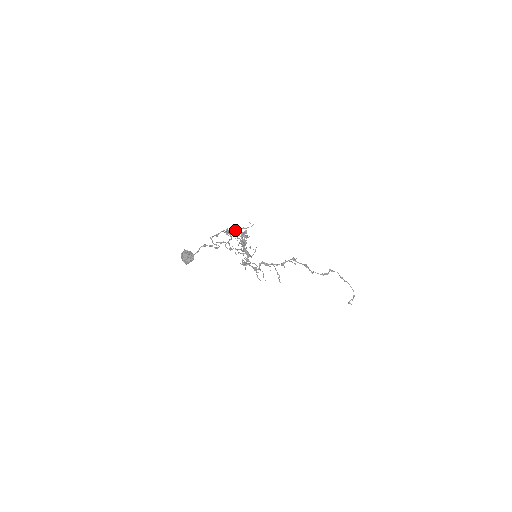
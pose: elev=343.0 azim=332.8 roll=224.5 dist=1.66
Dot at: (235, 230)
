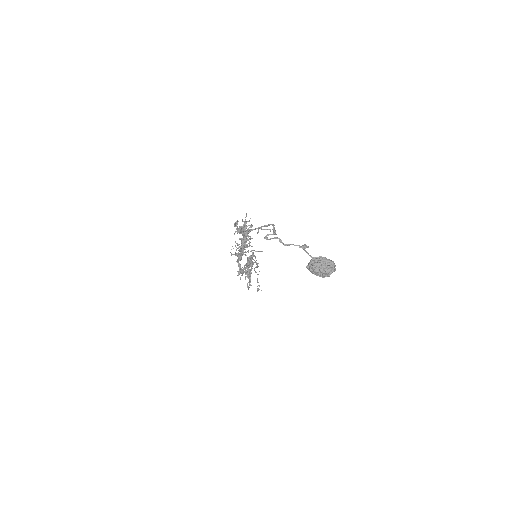
Dot at: (242, 226)
